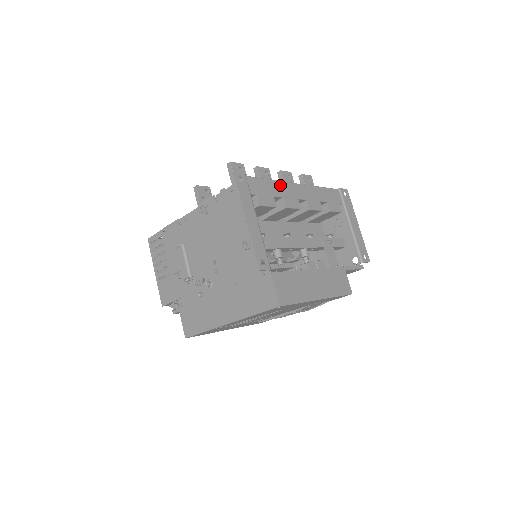
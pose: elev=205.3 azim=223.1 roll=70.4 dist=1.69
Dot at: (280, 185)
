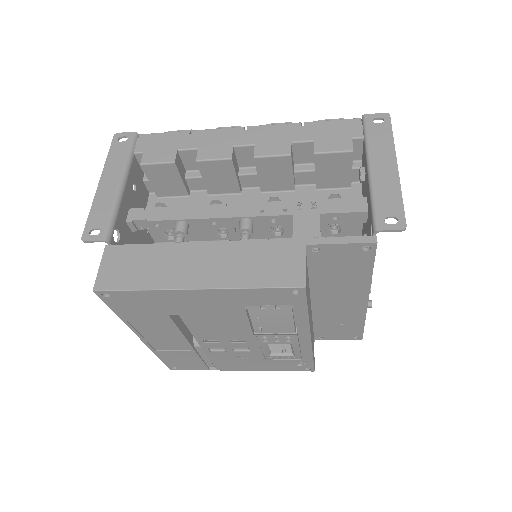
Dot at: (201, 134)
